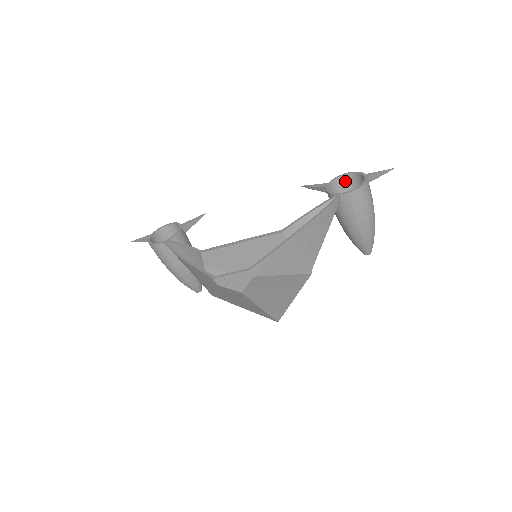
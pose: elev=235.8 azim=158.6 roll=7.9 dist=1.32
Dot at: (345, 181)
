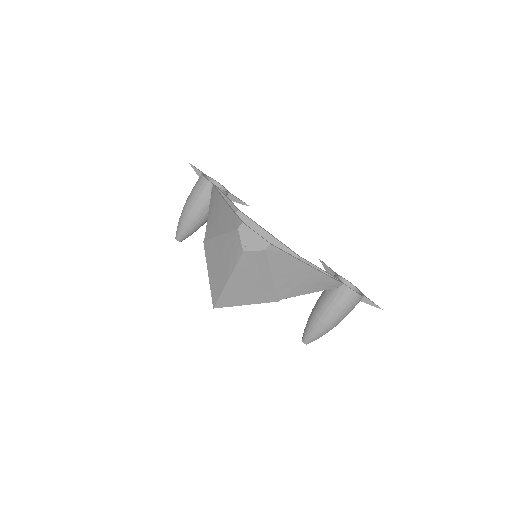
Dot at: occluded
